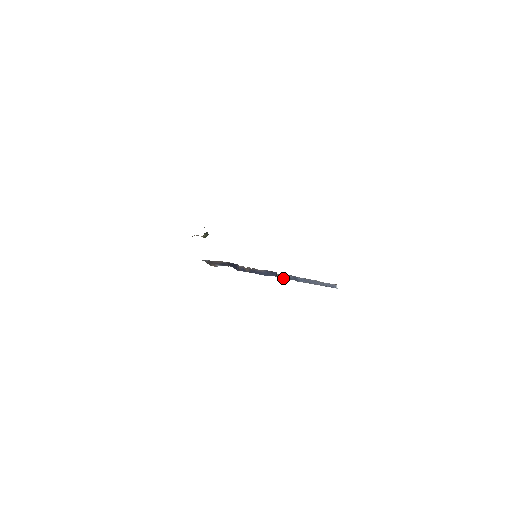
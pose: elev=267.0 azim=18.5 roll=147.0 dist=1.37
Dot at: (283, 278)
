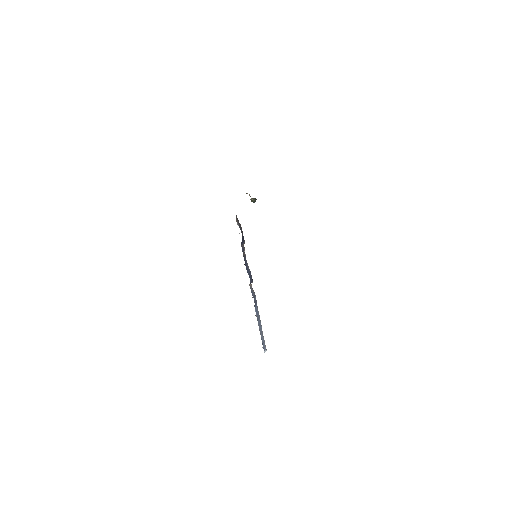
Dot at: (251, 291)
